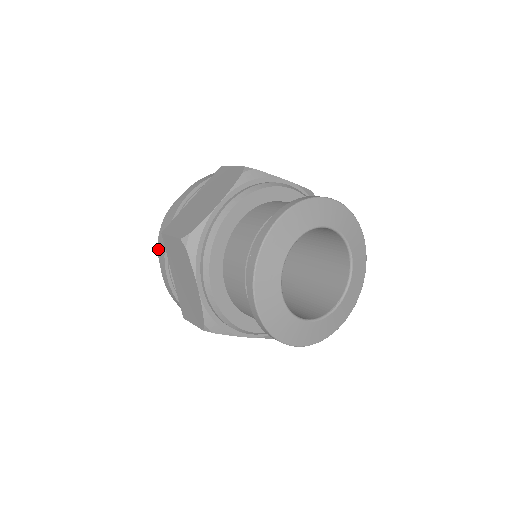
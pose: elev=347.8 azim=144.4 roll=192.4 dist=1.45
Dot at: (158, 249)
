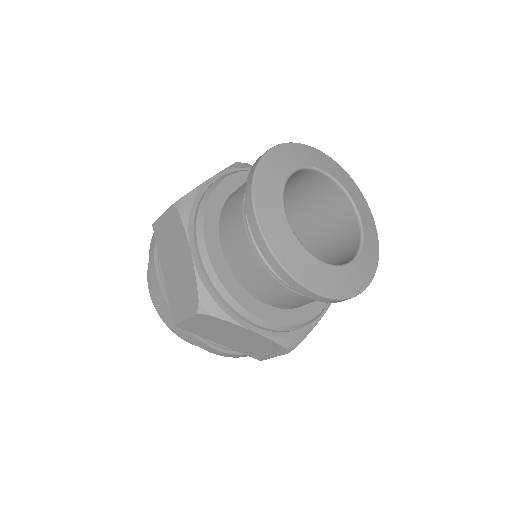
Dot at: occluded
